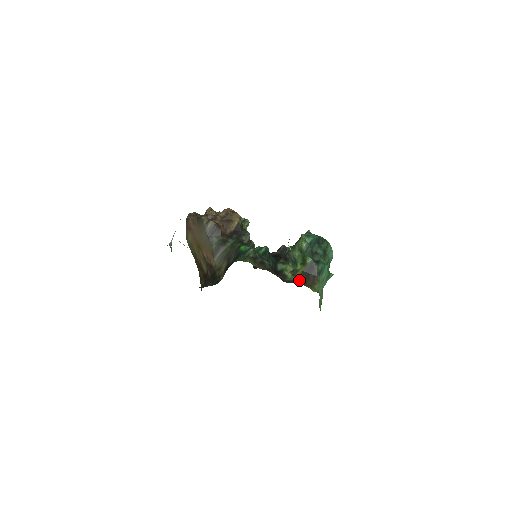
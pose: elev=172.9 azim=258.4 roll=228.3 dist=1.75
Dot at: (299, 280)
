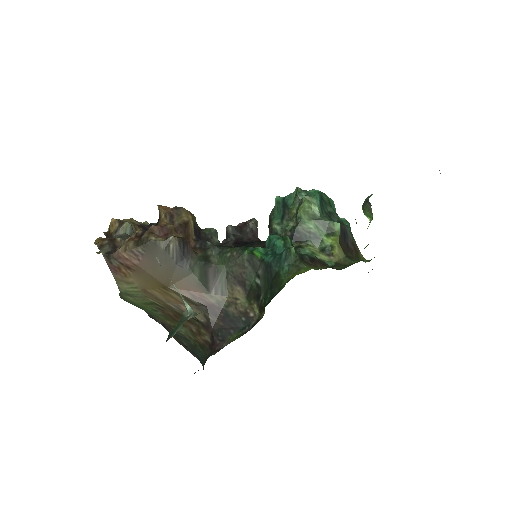
Dot at: (347, 257)
